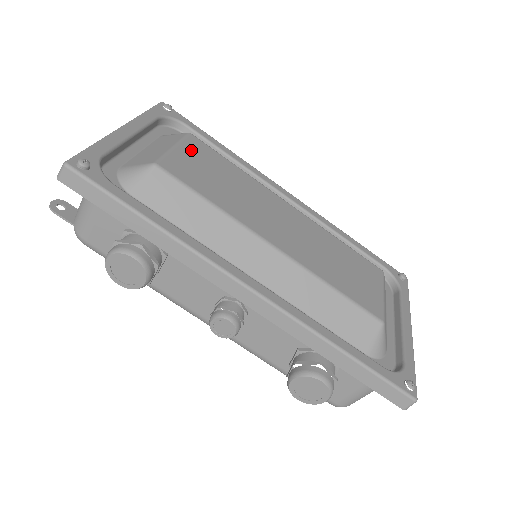
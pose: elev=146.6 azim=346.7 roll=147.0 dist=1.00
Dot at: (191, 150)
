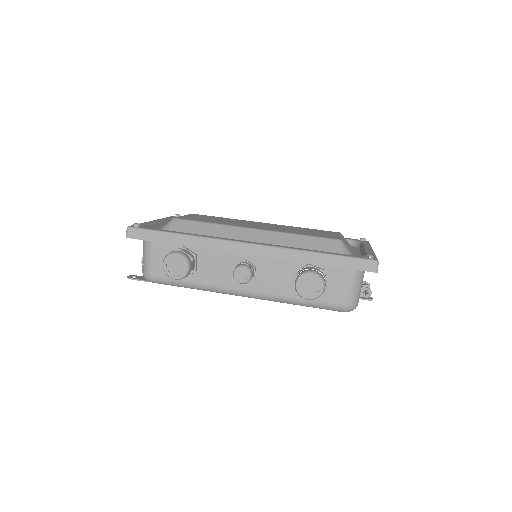
Dot at: (194, 216)
